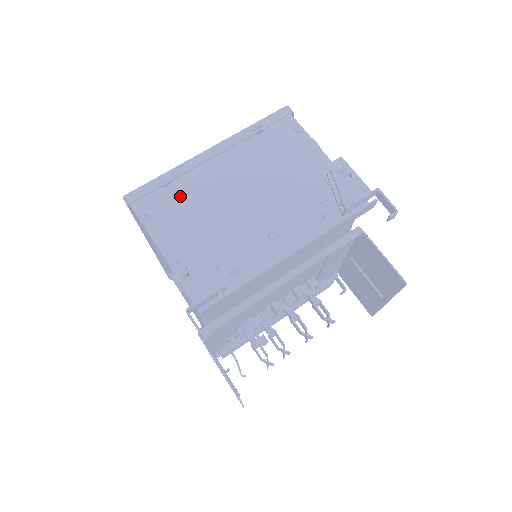
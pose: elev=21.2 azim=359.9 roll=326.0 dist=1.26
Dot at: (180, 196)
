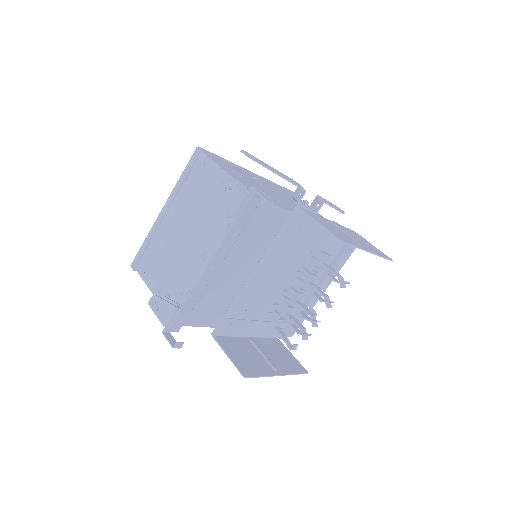
Dot at: (155, 251)
